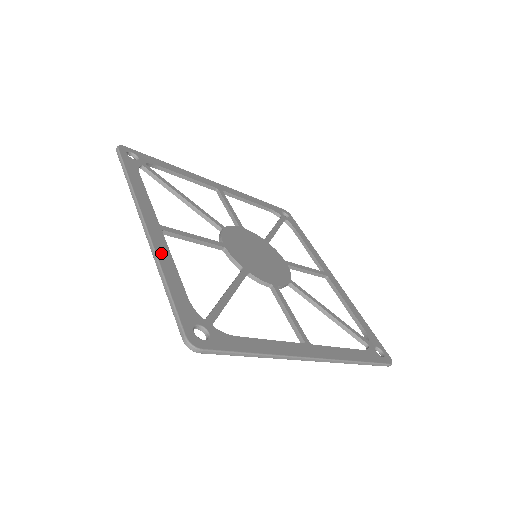
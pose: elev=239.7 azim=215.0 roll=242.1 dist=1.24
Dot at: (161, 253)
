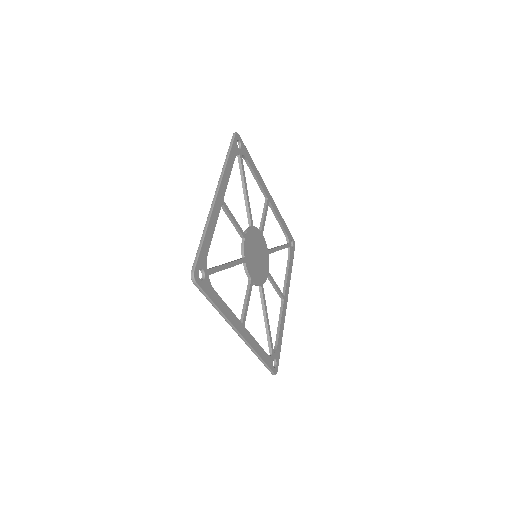
Dot at: (253, 345)
